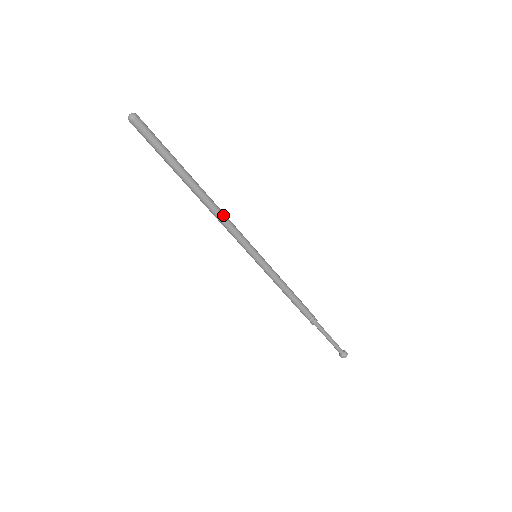
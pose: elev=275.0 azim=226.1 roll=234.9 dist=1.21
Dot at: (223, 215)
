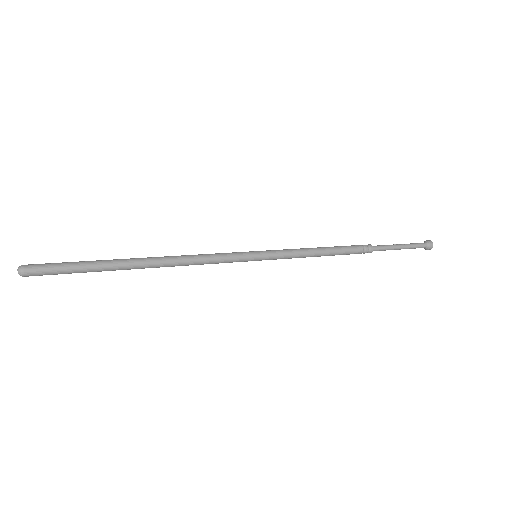
Dot at: (188, 260)
